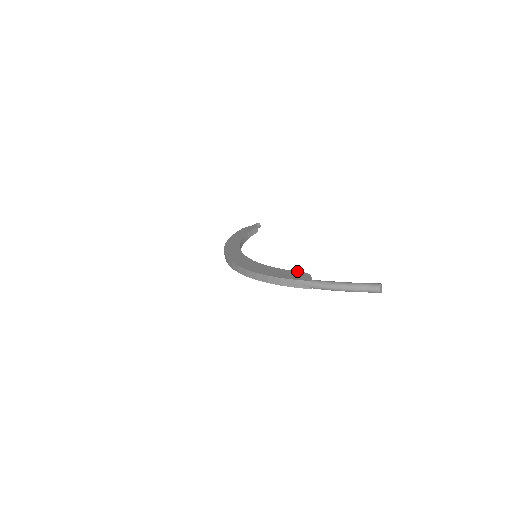
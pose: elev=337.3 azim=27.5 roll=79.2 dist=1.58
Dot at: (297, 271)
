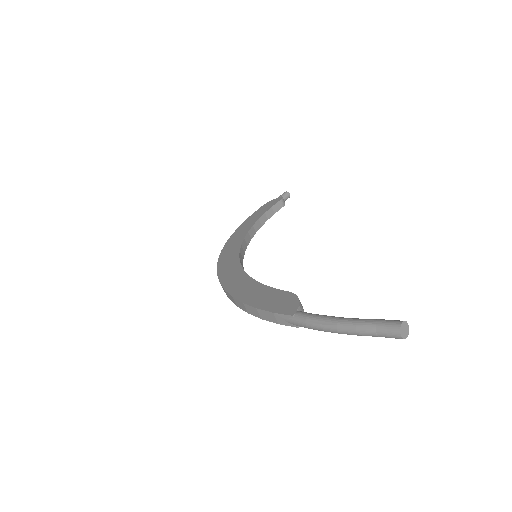
Dot at: (285, 291)
